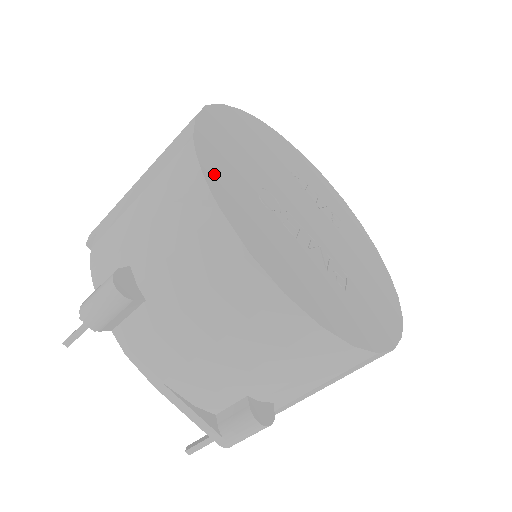
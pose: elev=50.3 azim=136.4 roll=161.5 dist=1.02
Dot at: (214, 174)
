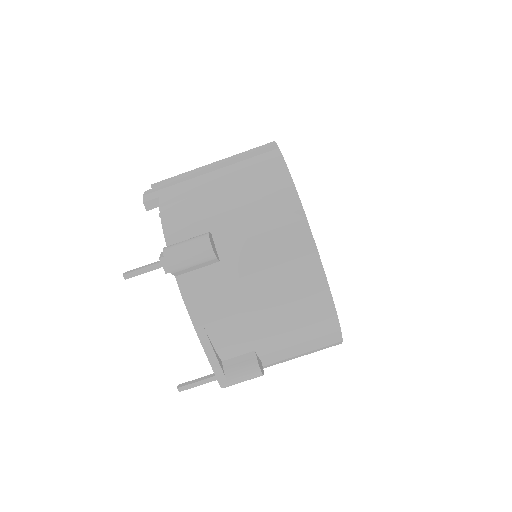
Dot at: occluded
